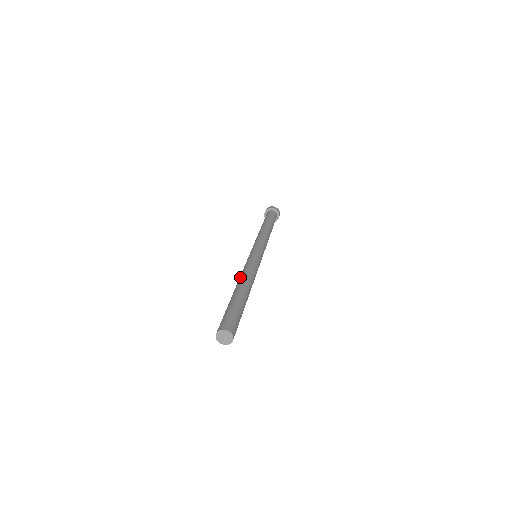
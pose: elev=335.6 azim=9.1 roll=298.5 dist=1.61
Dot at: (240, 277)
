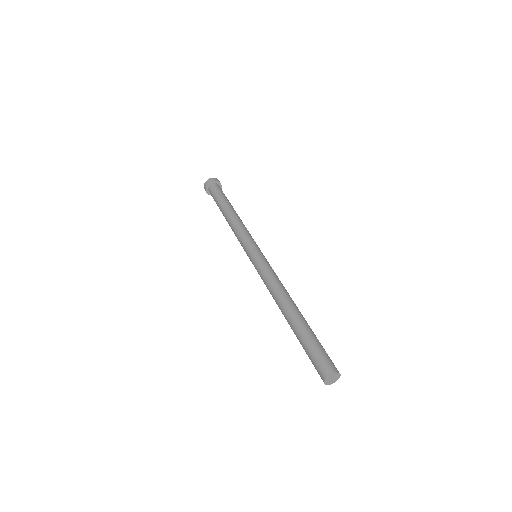
Dot at: occluded
